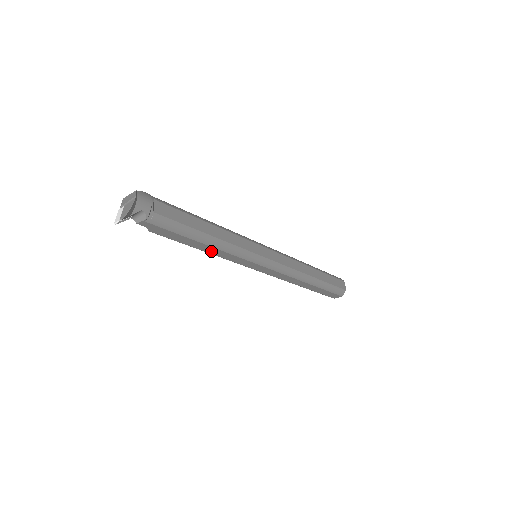
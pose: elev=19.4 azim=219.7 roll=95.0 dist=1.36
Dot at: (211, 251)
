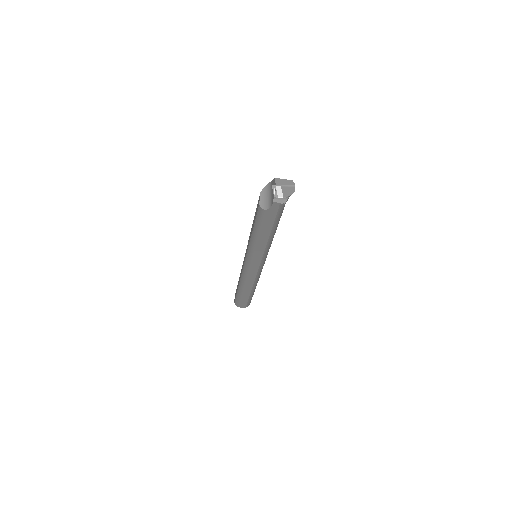
Dot at: (261, 241)
